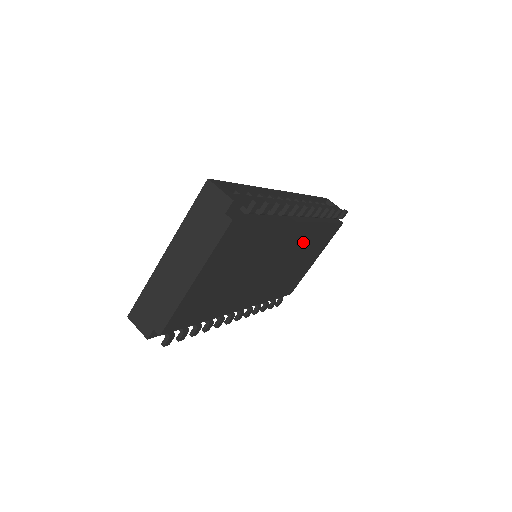
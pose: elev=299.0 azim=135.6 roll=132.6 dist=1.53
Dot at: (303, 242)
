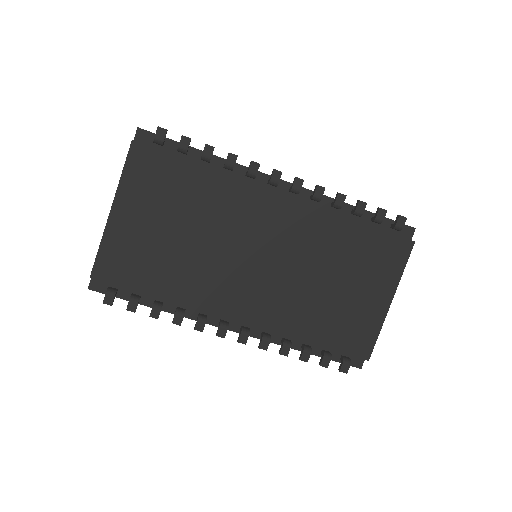
Dot at: (316, 240)
